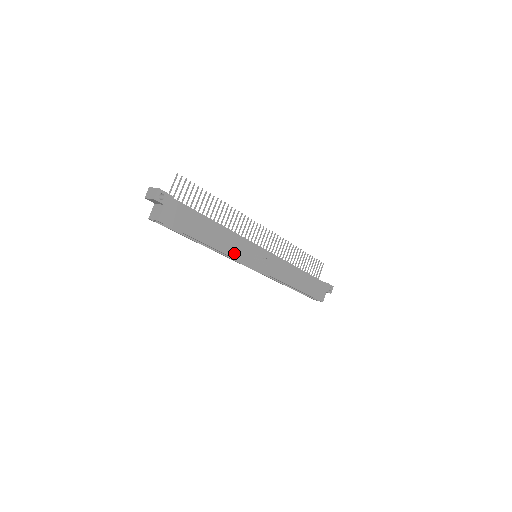
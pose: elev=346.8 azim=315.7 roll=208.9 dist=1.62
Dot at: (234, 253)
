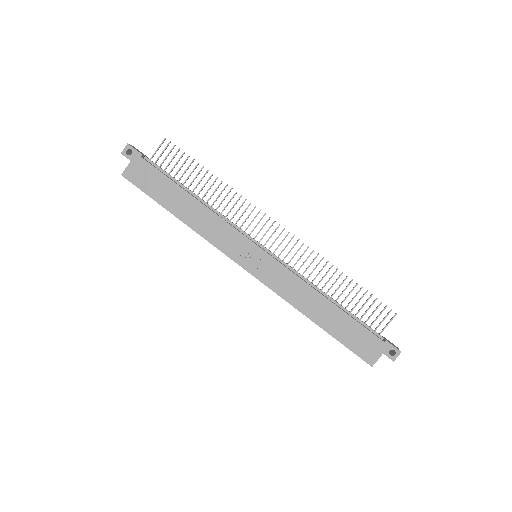
Dot at: (212, 237)
